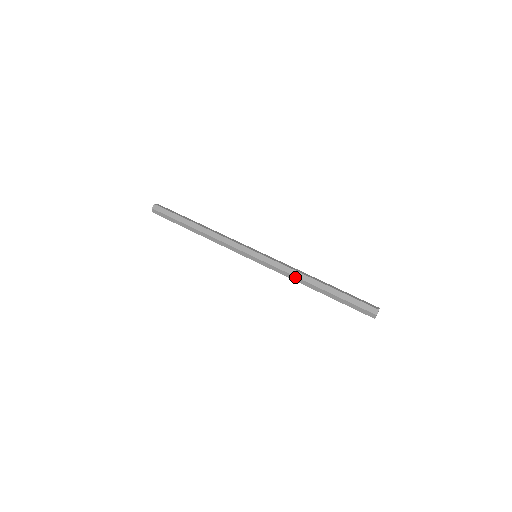
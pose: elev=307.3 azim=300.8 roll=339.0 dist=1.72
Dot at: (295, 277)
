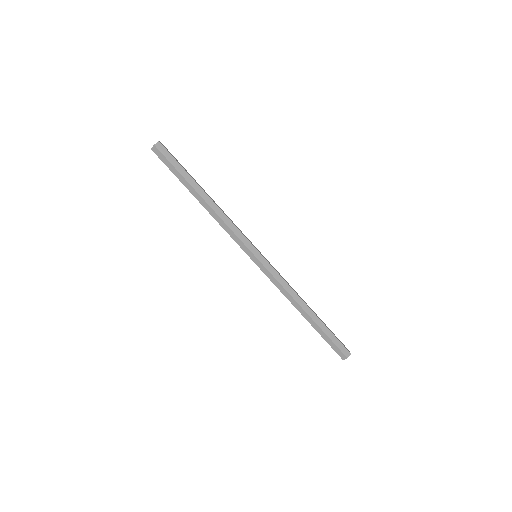
Dot at: (289, 295)
